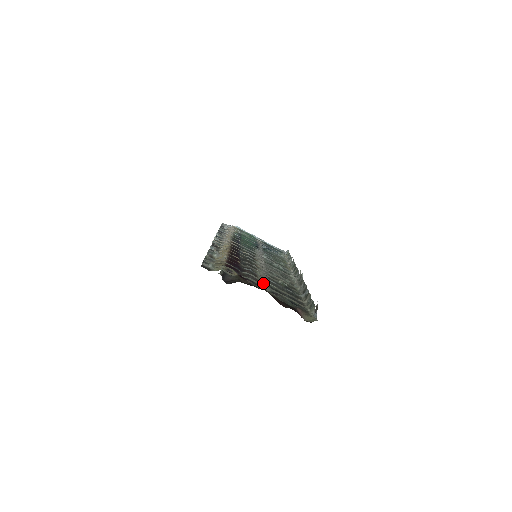
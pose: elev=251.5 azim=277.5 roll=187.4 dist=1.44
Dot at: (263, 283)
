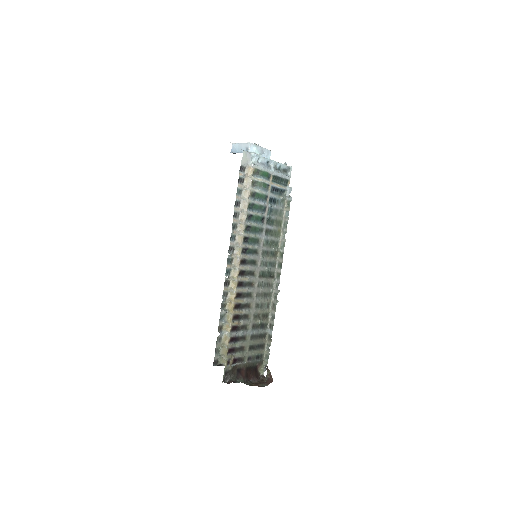
Dot at: (246, 347)
